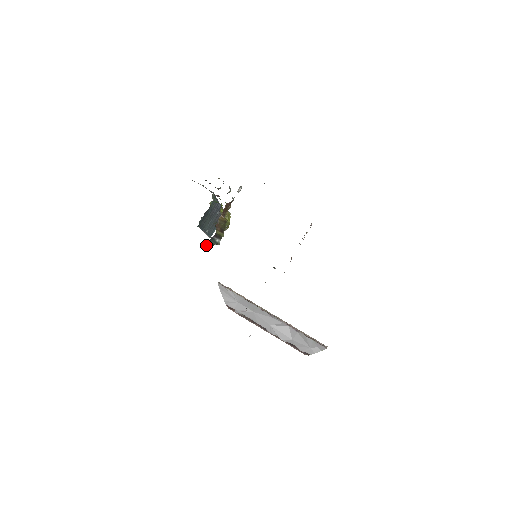
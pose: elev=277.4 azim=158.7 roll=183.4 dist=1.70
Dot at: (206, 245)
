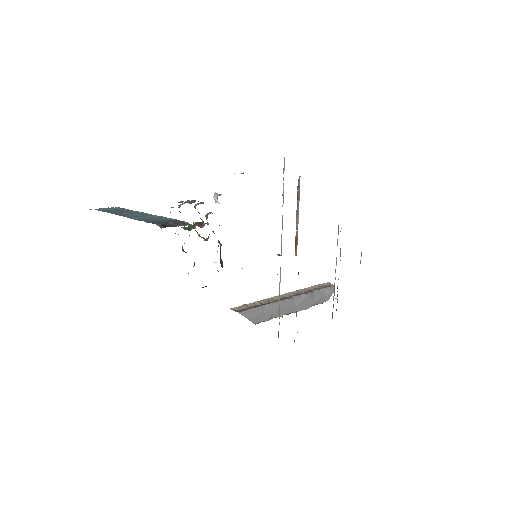
Dot at: occluded
